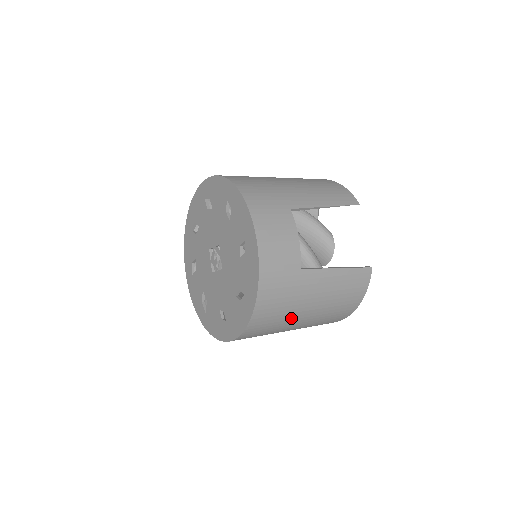
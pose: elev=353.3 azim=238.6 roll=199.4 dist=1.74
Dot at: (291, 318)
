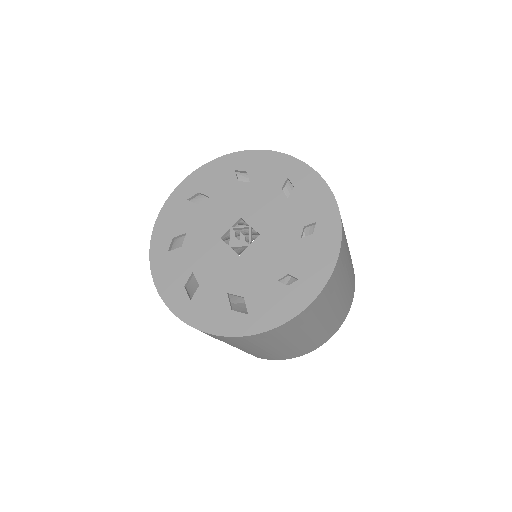
Dot at: (346, 266)
